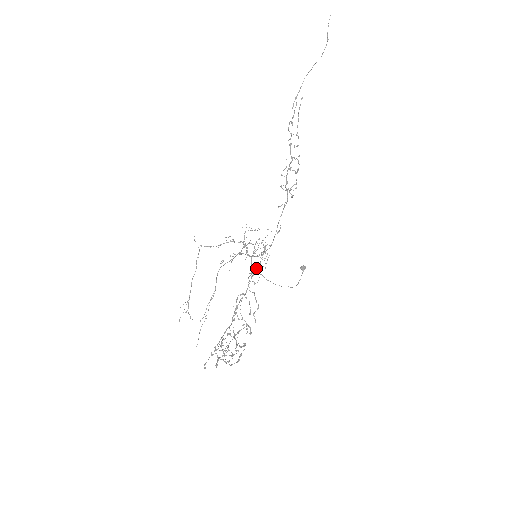
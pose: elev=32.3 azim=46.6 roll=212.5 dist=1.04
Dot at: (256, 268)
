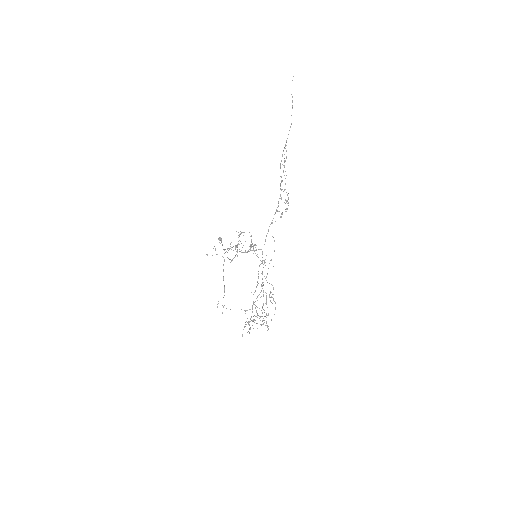
Dot at: occluded
